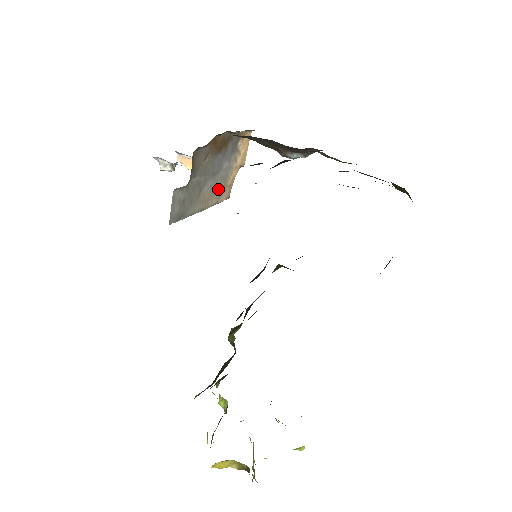
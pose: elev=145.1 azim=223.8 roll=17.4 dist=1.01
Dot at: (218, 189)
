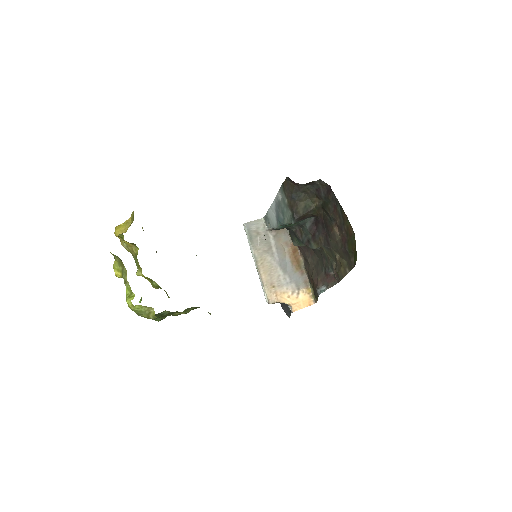
Dot at: (272, 278)
